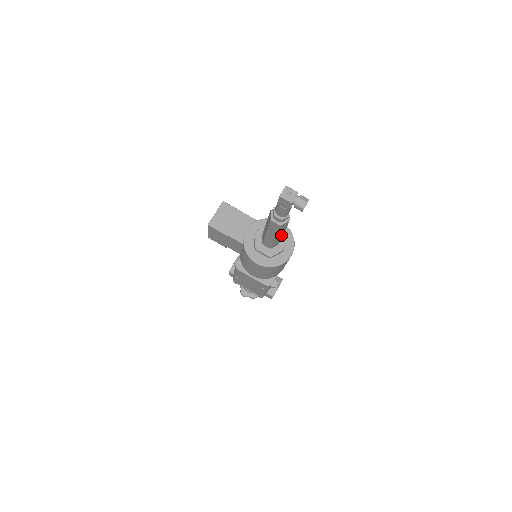
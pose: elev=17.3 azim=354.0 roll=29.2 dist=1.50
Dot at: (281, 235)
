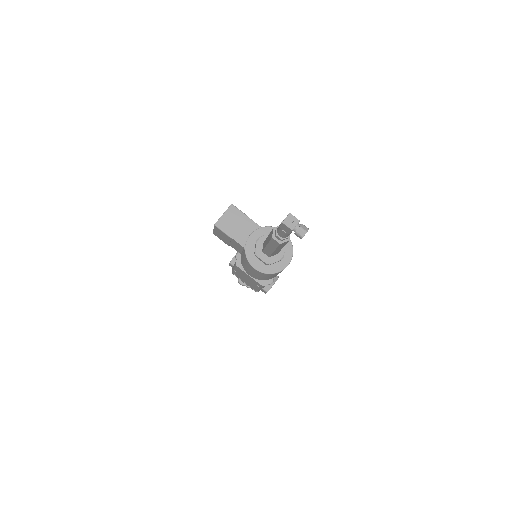
Dot at: (280, 248)
